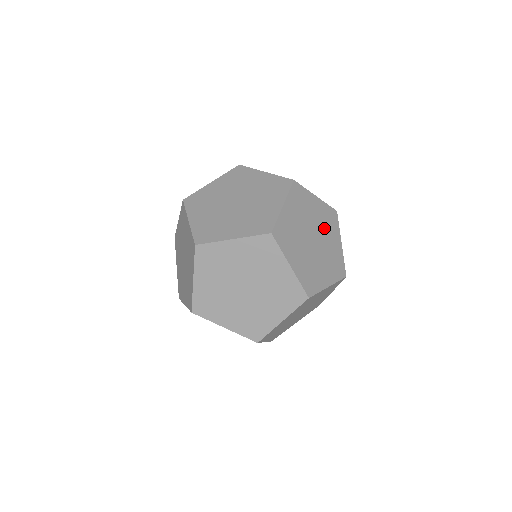
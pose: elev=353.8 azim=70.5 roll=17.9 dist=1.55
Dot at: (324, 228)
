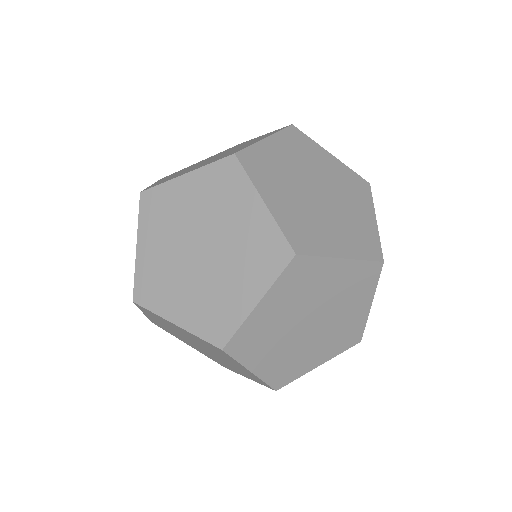
Dot at: occluded
